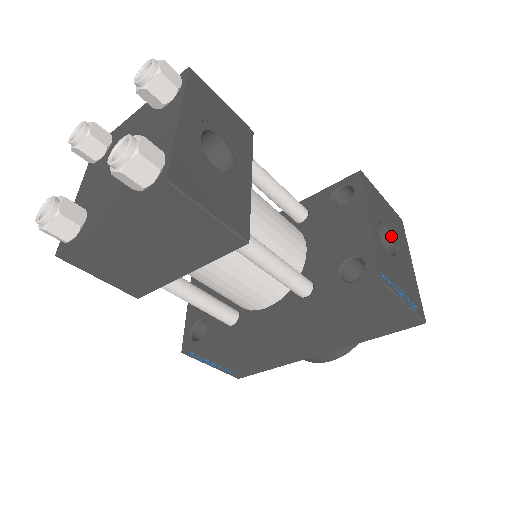
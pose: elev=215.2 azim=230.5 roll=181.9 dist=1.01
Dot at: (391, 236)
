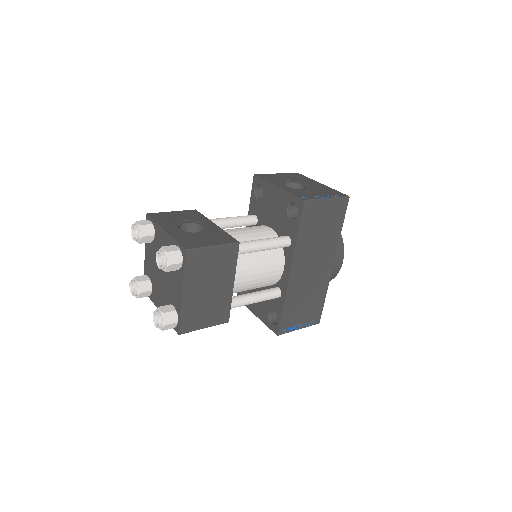
Dot at: (296, 183)
